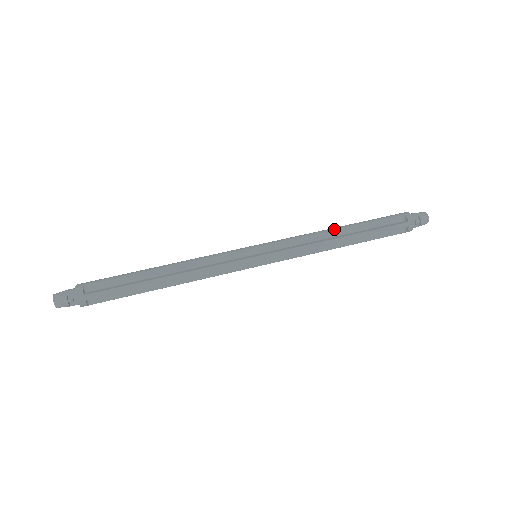
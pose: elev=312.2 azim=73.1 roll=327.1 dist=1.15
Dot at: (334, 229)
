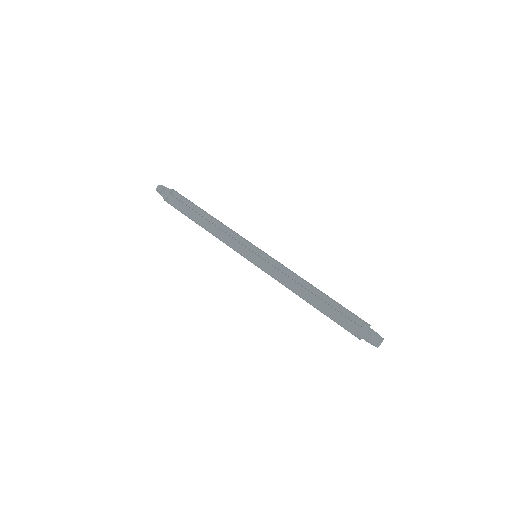
Dot at: (311, 284)
